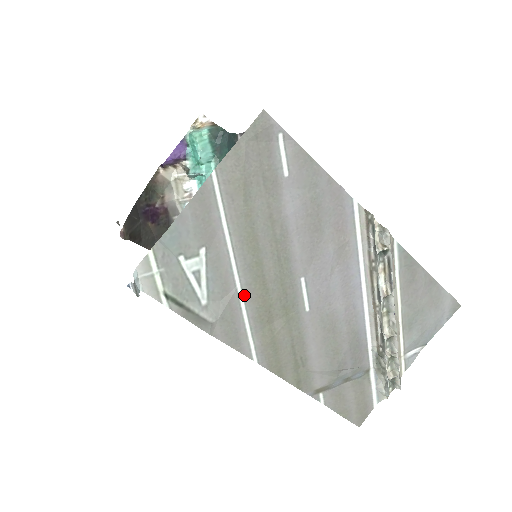
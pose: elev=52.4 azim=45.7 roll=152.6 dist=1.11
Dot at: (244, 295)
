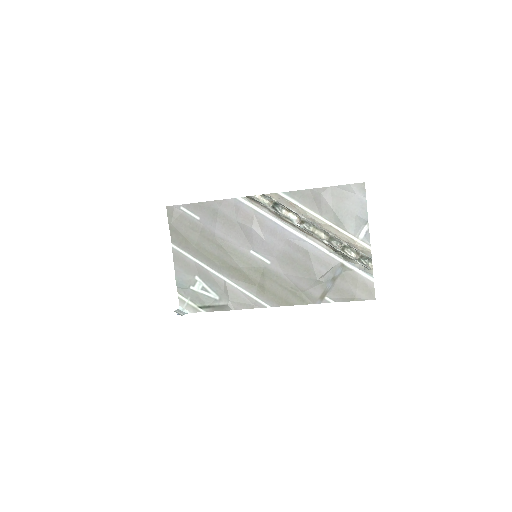
Dot at: (232, 281)
